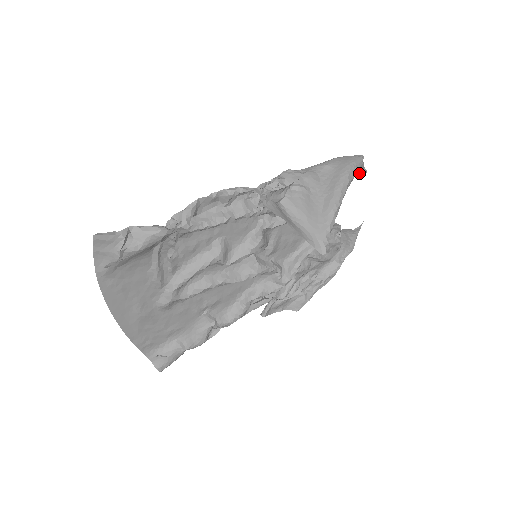
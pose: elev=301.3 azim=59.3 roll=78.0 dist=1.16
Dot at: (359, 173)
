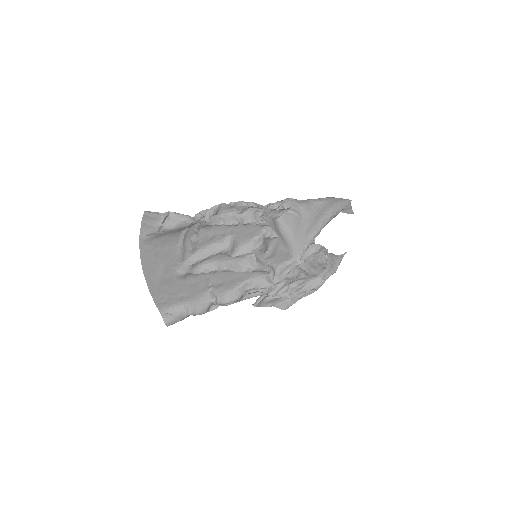
Dot at: (347, 213)
